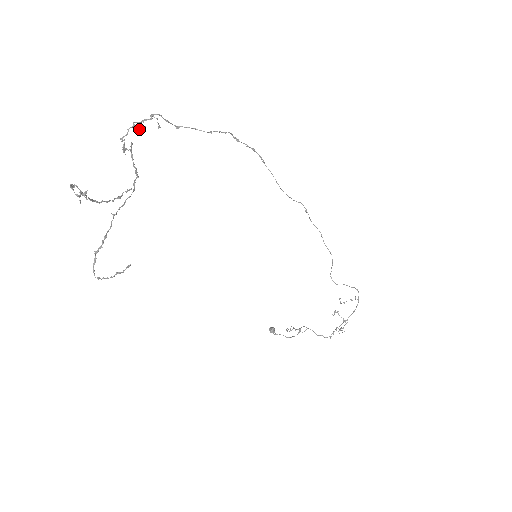
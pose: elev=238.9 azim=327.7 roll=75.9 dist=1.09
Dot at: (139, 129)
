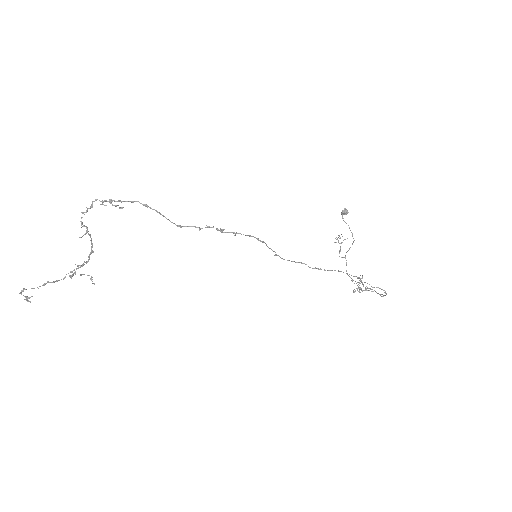
Dot at: occluded
